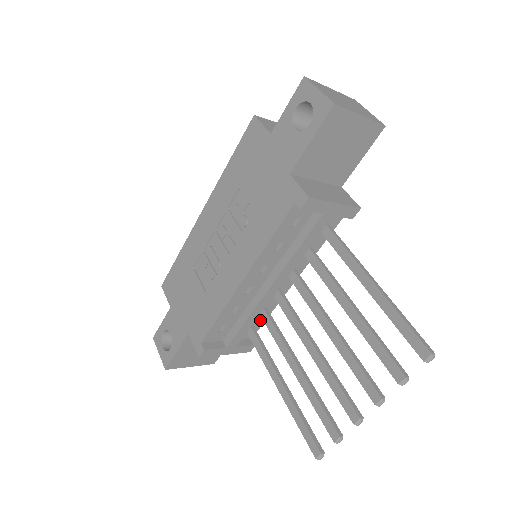
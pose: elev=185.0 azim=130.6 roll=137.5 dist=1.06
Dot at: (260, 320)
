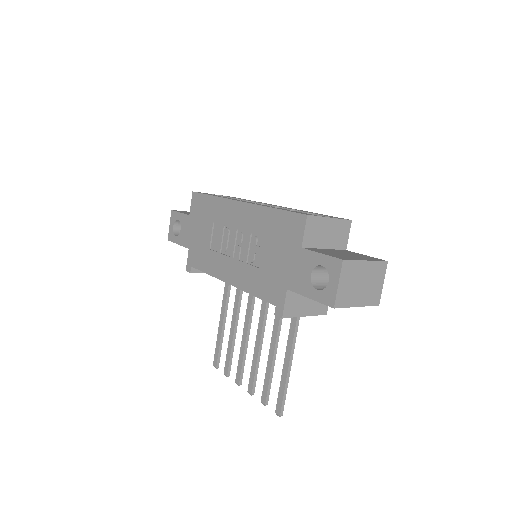
Dot at: occluded
